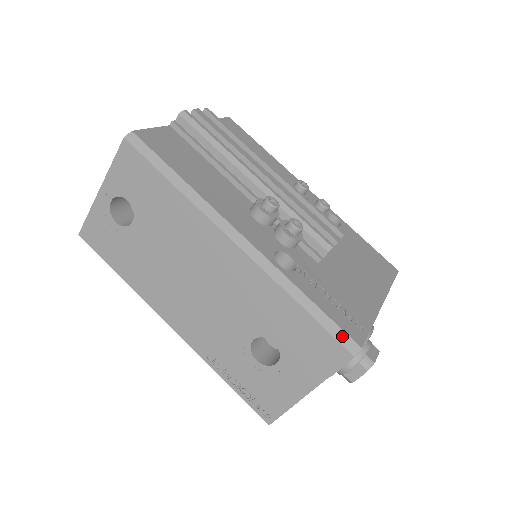
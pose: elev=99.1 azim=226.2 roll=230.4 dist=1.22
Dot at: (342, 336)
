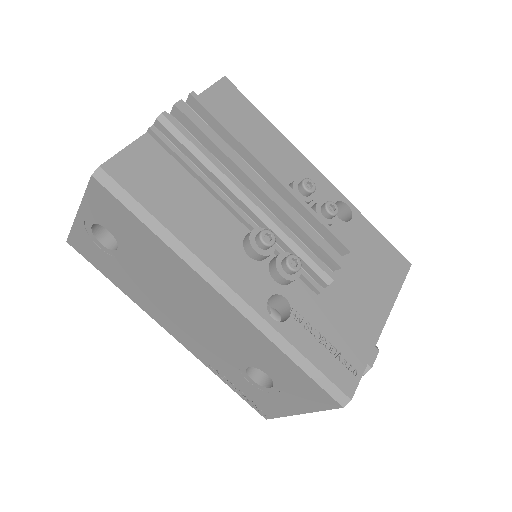
Dot at: (332, 389)
